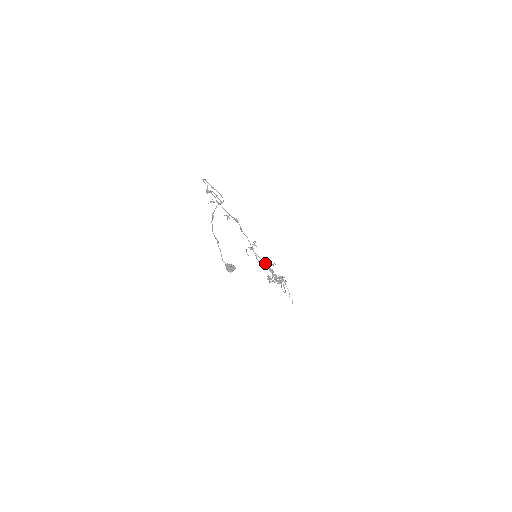
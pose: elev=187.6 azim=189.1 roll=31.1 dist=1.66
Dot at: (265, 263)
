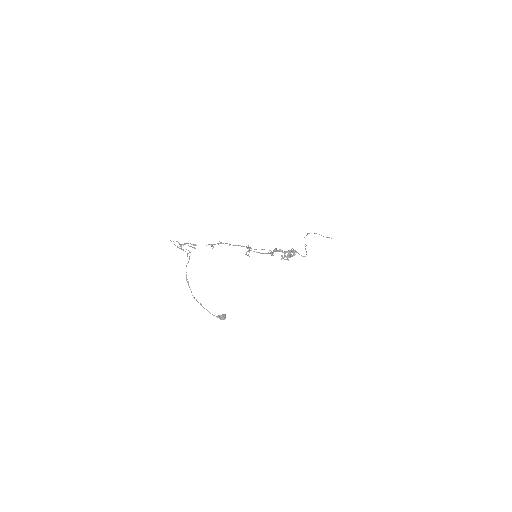
Dot at: (270, 250)
